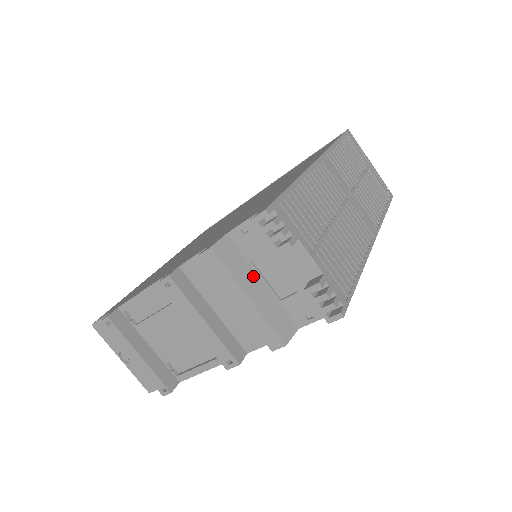
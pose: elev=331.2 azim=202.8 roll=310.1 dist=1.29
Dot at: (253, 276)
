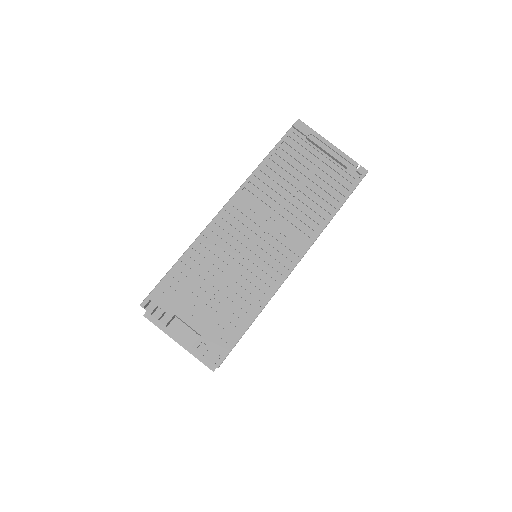
Dot at: (180, 326)
